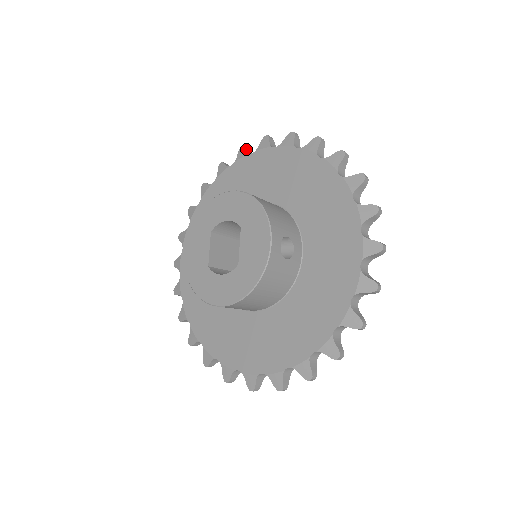
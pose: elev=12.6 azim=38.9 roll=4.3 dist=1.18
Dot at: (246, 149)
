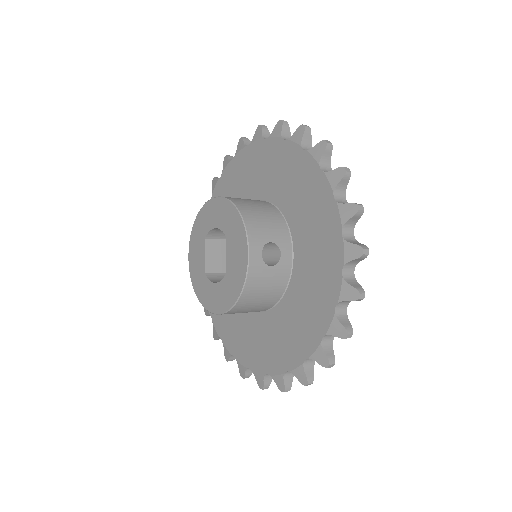
Dot at: (244, 141)
